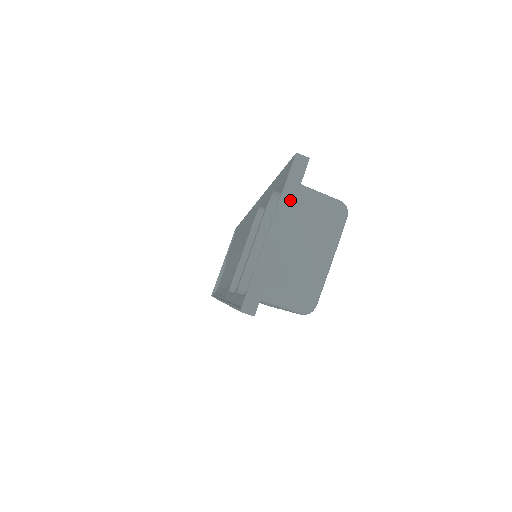
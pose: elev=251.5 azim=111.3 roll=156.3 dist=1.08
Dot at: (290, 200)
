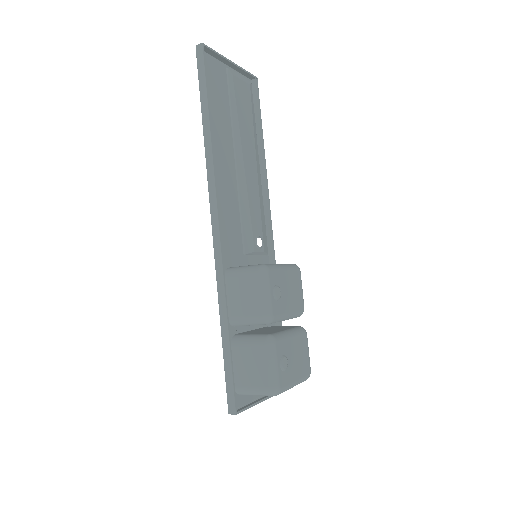
Dot at: (250, 406)
